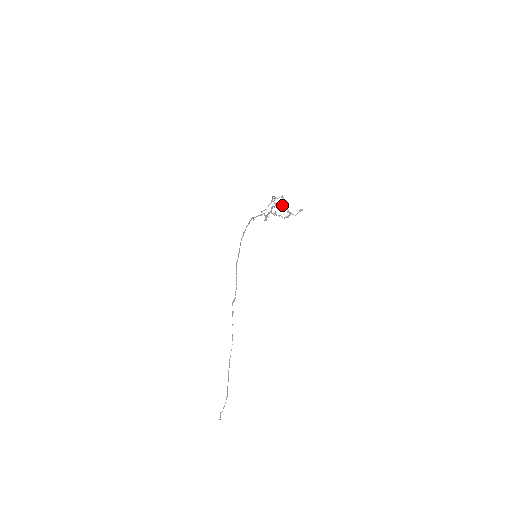
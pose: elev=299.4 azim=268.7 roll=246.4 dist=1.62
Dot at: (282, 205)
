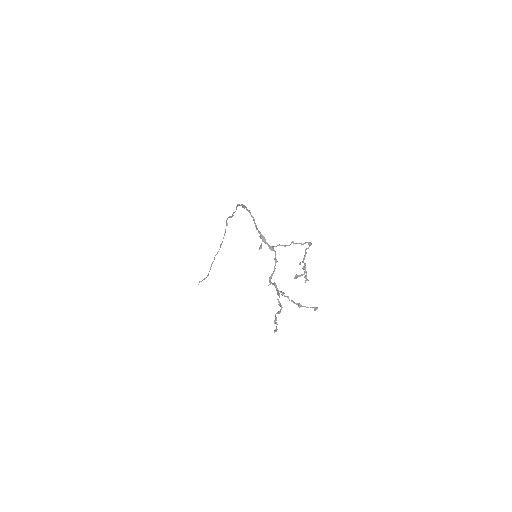
Dot at: (303, 261)
